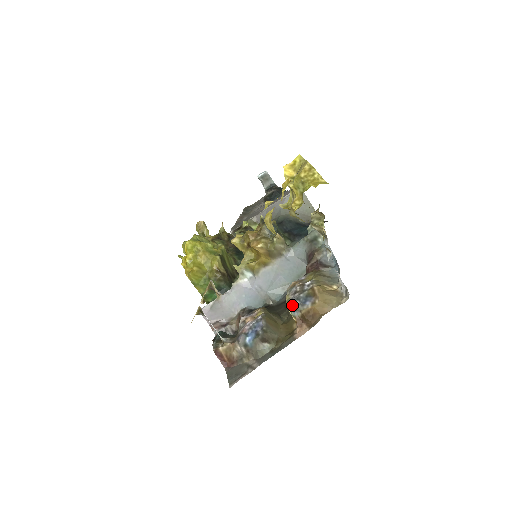
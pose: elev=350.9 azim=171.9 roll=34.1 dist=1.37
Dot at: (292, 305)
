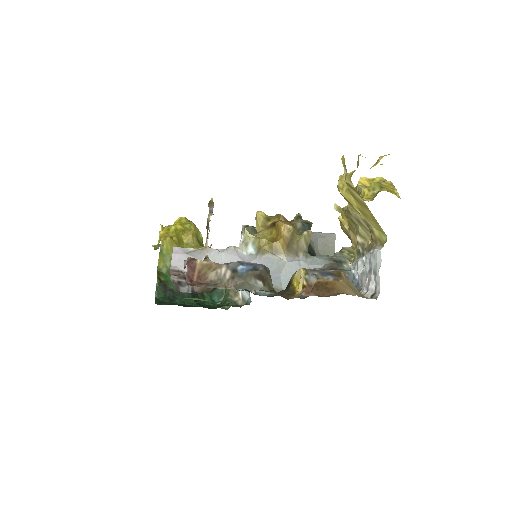
Dot at: (308, 271)
